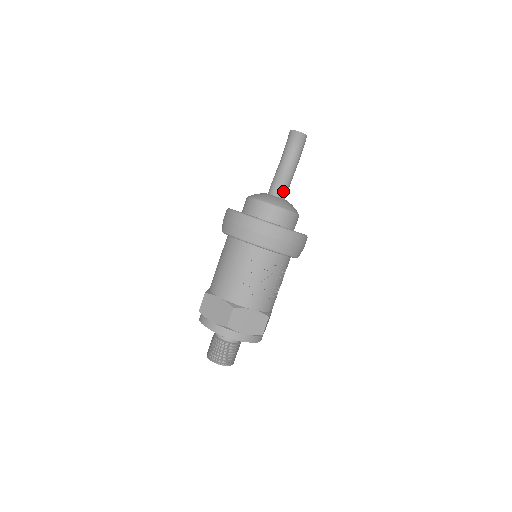
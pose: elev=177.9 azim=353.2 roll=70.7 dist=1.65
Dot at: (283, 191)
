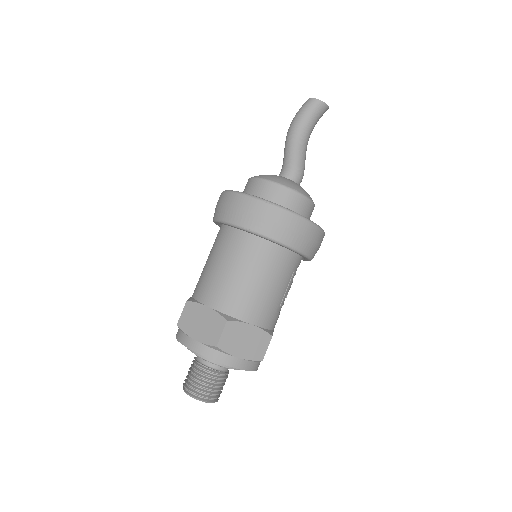
Dot at: (302, 178)
